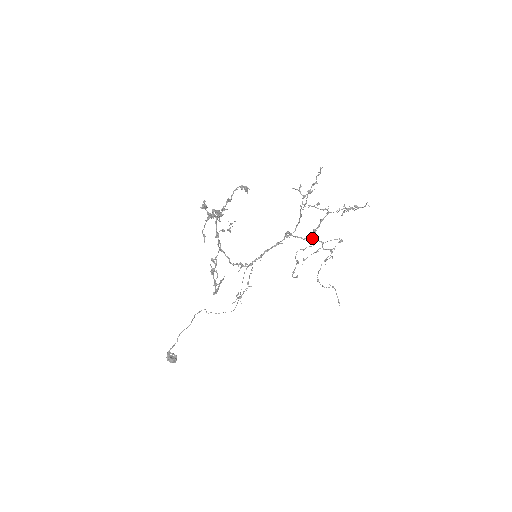
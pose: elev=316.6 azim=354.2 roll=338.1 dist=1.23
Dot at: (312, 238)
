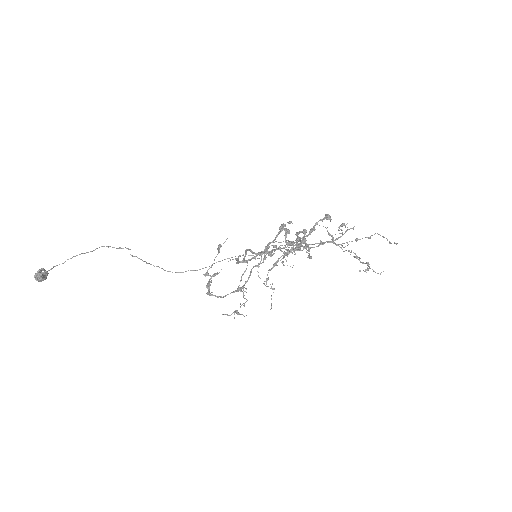
Dot at: occluded
